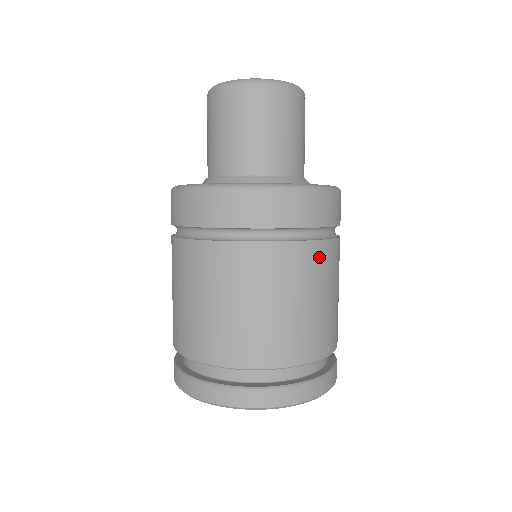
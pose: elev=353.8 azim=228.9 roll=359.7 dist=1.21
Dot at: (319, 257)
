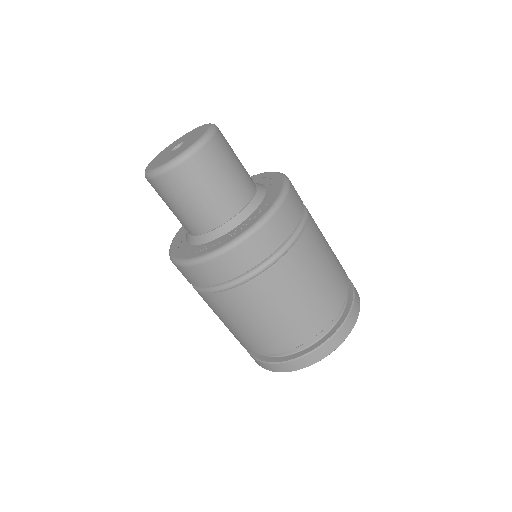
Dot at: occluded
